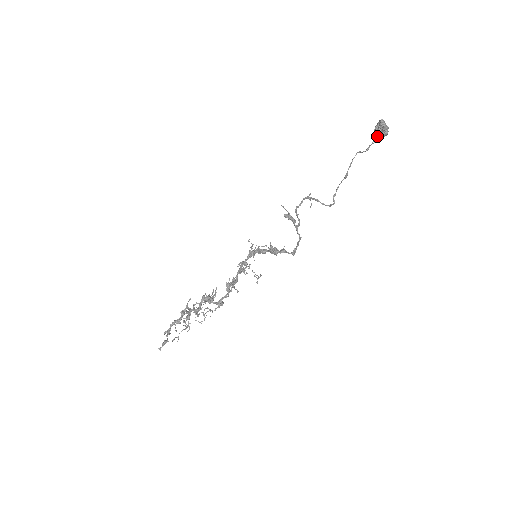
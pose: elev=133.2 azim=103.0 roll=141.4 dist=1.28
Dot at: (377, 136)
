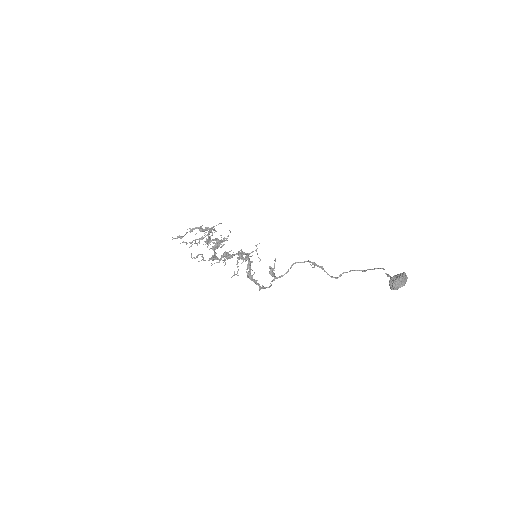
Dot at: occluded
